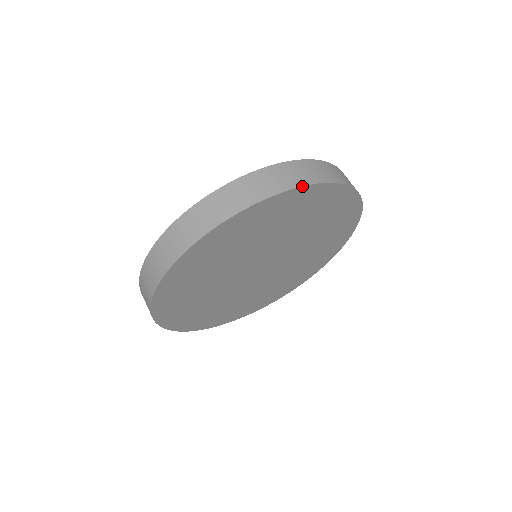
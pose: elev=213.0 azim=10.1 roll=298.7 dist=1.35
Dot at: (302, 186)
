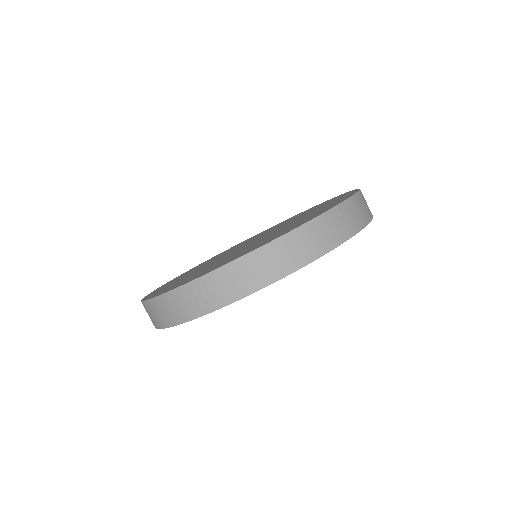
Dot at: occluded
